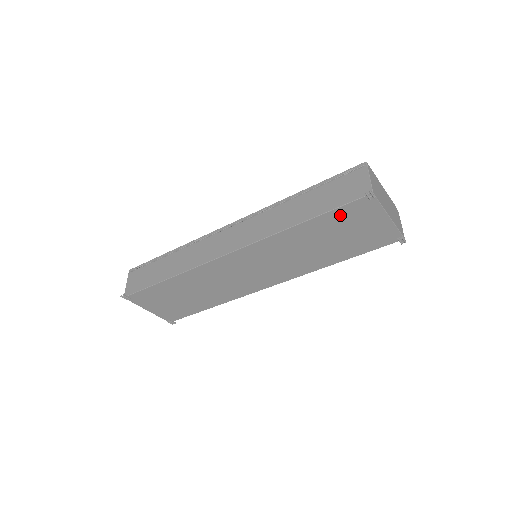
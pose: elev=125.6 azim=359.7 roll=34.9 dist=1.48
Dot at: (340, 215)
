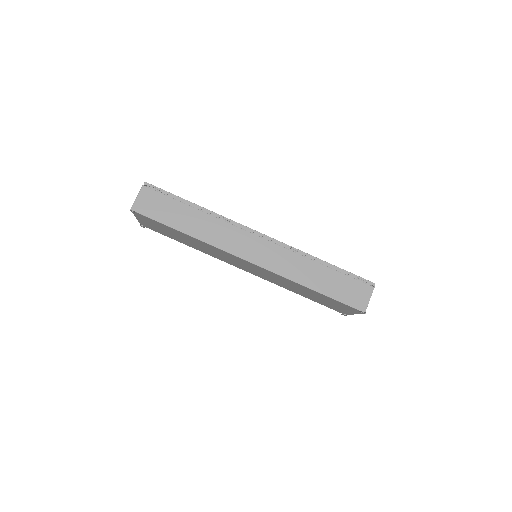
Dot at: (336, 302)
